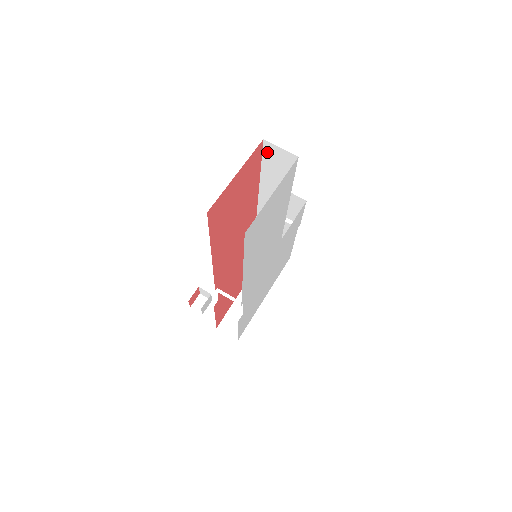
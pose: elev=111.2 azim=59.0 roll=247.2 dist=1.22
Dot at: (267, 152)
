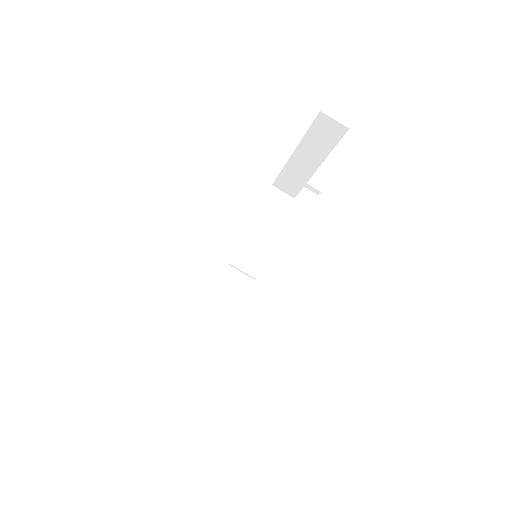
Dot at: occluded
